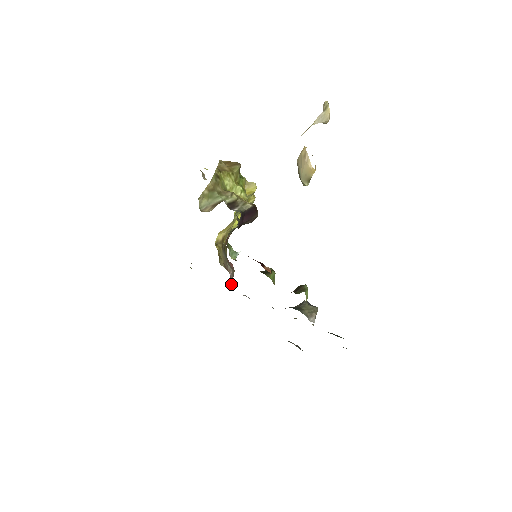
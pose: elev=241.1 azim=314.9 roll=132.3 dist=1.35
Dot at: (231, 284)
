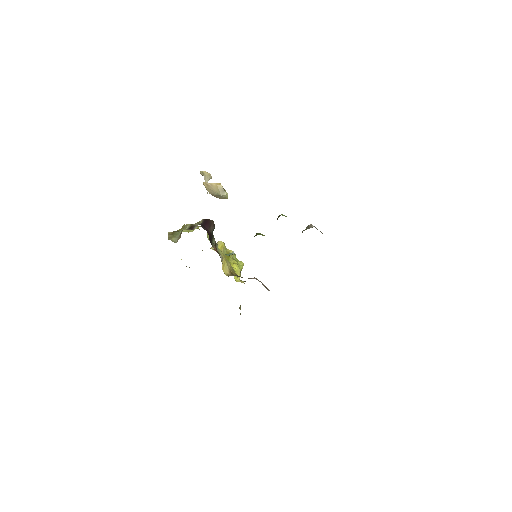
Dot at: occluded
